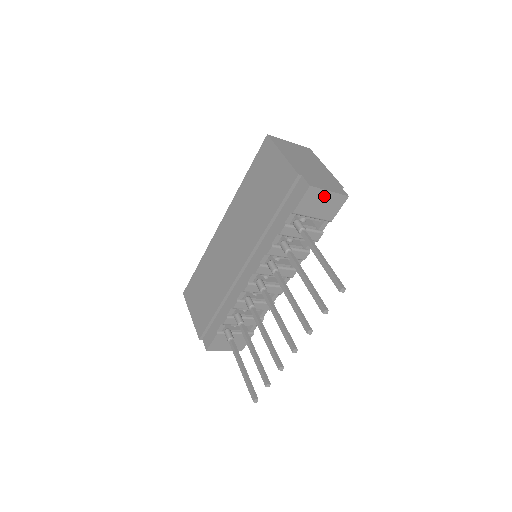
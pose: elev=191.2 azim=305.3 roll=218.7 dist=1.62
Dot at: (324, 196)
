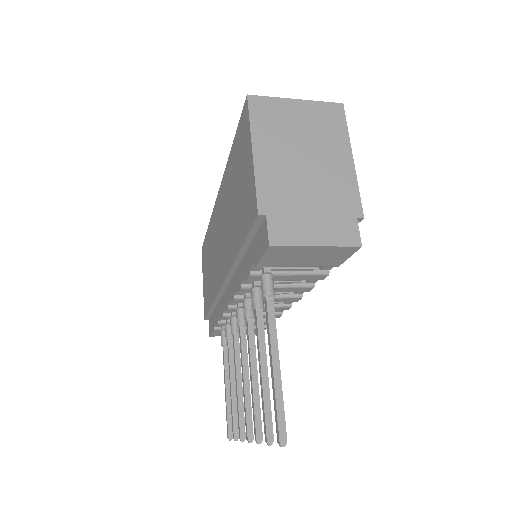
Dot at: (307, 250)
